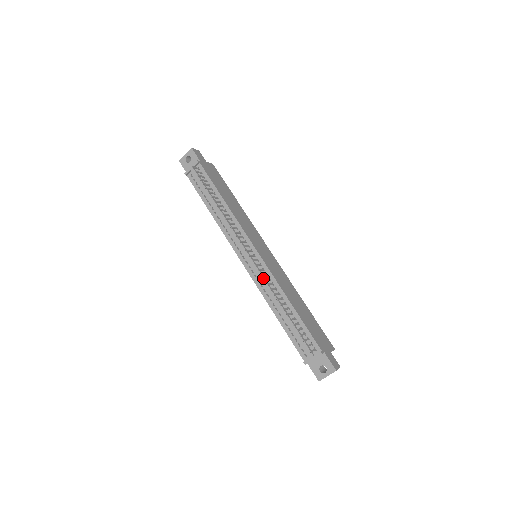
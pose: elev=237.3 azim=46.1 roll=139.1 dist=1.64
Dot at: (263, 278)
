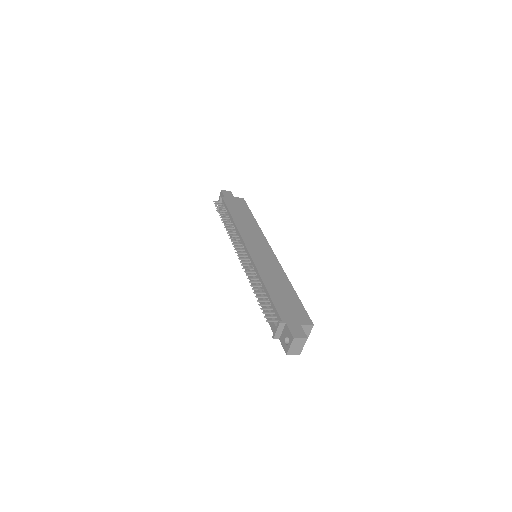
Dot at: (249, 269)
